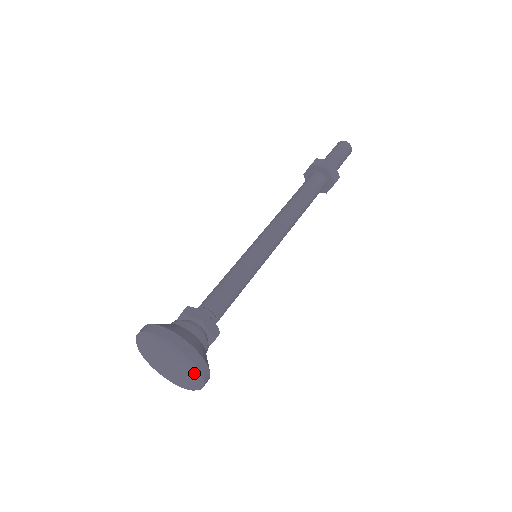
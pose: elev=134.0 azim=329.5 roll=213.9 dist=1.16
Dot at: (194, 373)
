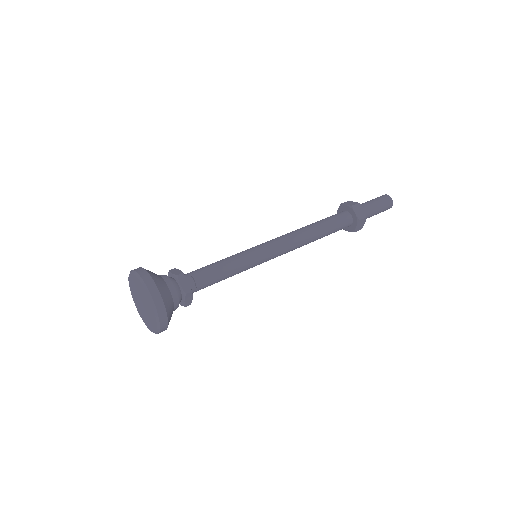
Dot at: (151, 304)
